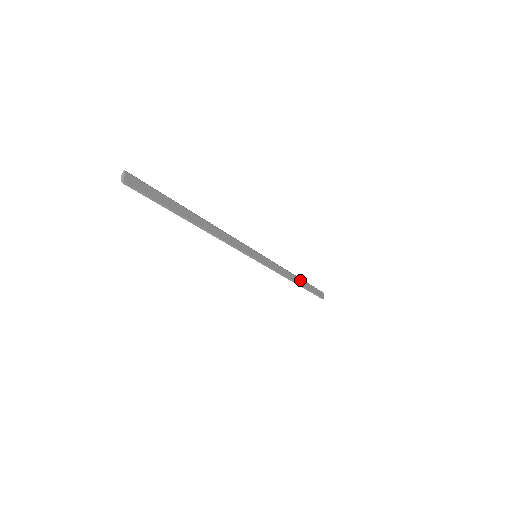
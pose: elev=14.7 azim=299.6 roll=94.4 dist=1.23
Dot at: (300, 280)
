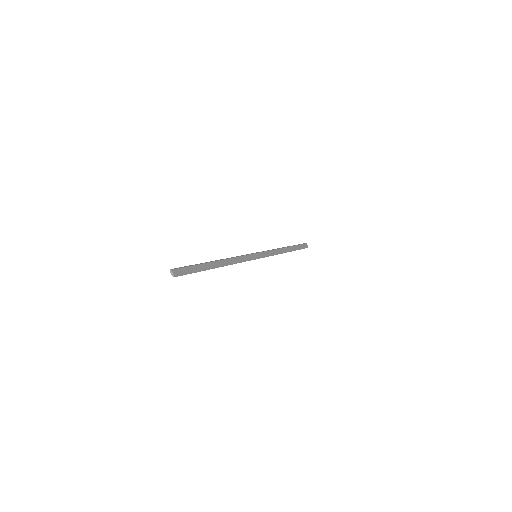
Dot at: (288, 248)
